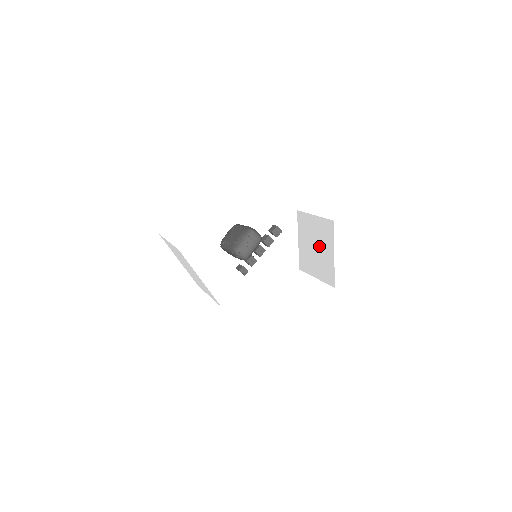
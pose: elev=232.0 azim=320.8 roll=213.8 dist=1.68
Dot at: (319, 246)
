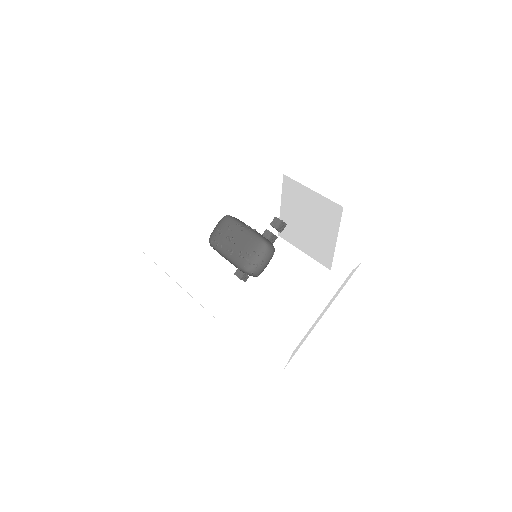
Dot at: (314, 224)
